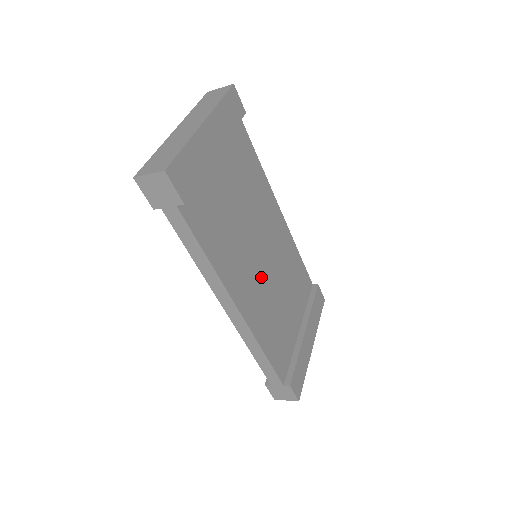
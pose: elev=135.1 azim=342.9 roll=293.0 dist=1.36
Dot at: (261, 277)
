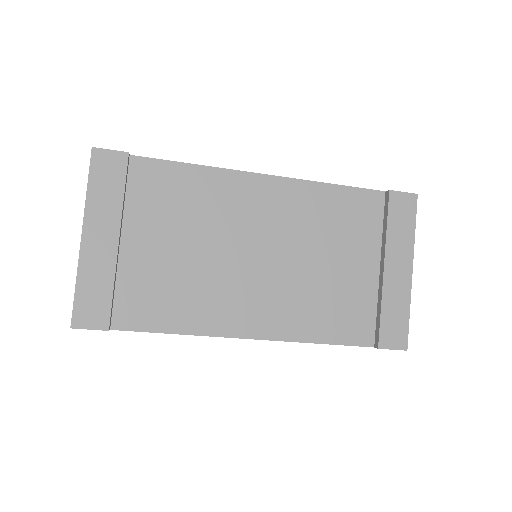
Dot at: (269, 278)
